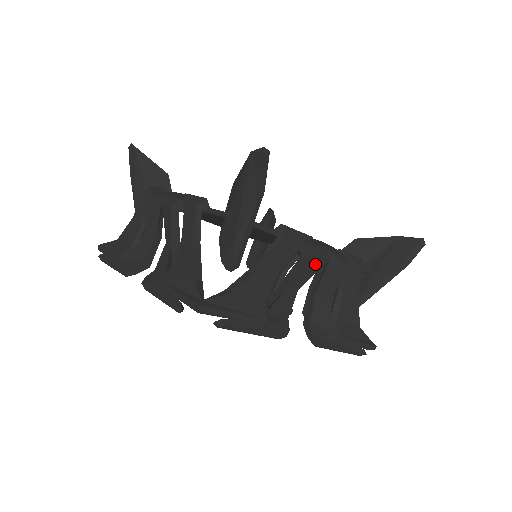
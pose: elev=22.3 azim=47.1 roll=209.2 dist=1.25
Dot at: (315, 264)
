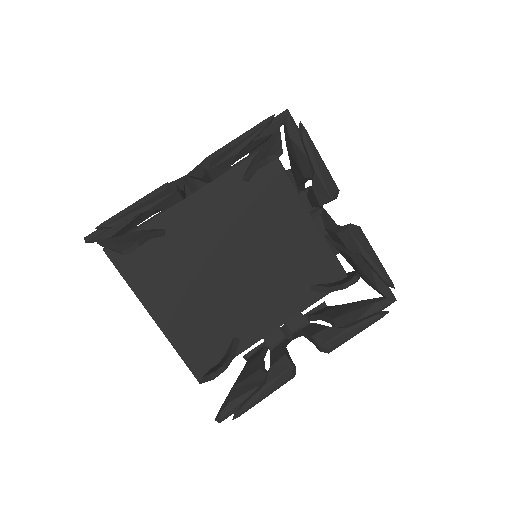
Dot at: occluded
